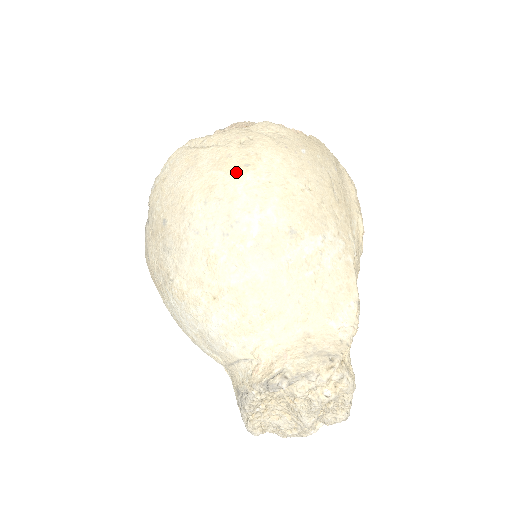
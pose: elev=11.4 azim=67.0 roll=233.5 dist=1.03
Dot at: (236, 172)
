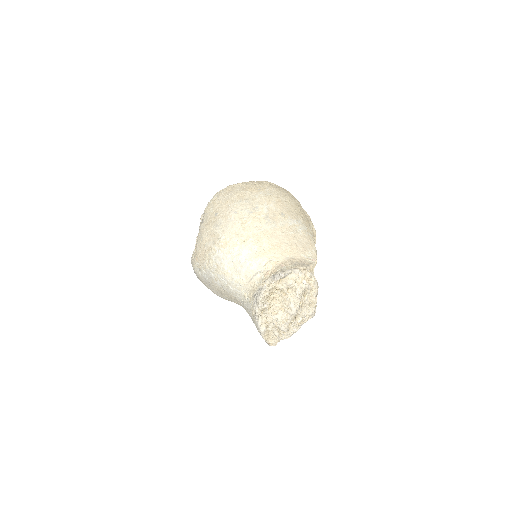
Dot at: (254, 191)
